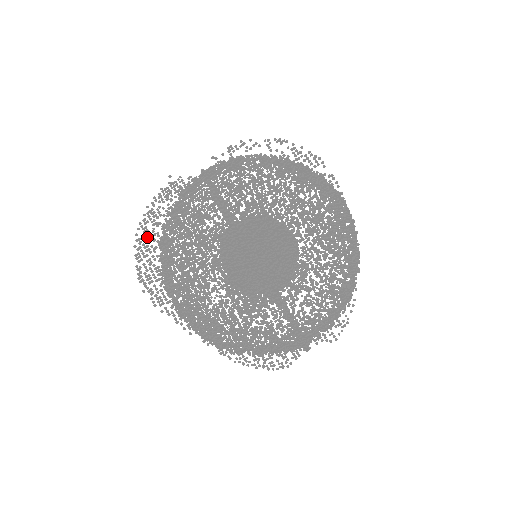
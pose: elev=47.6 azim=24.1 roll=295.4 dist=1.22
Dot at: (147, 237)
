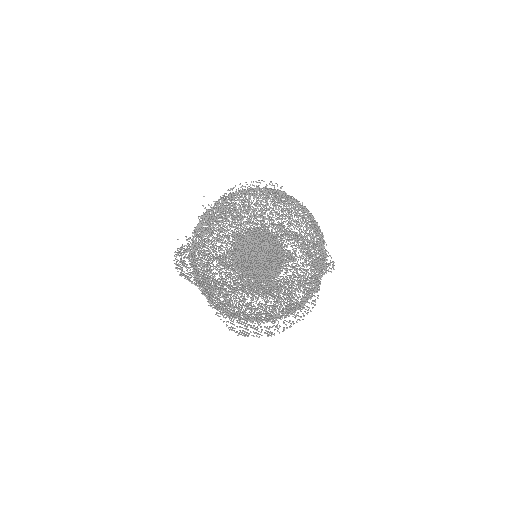
Dot at: occluded
